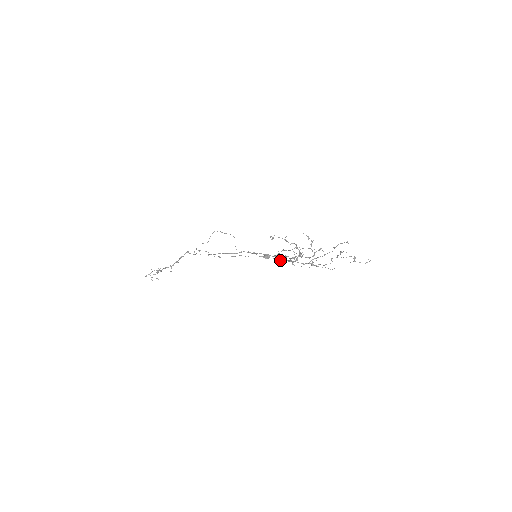
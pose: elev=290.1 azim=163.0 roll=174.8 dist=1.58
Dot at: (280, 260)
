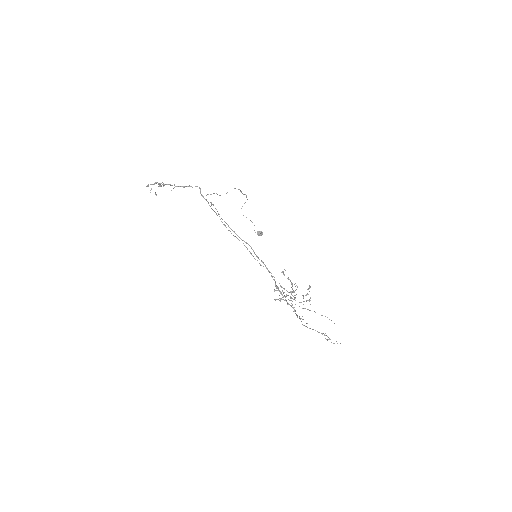
Dot at: occluded
